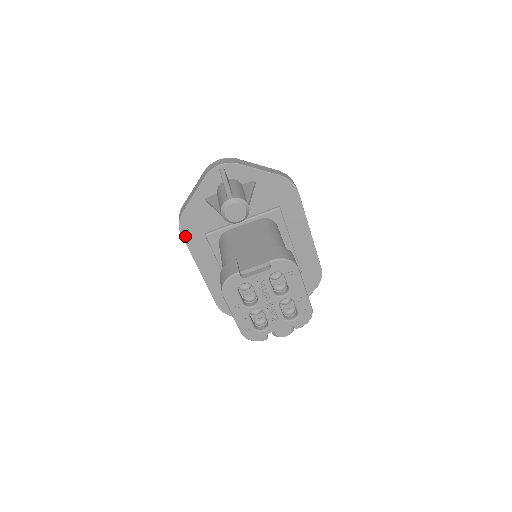
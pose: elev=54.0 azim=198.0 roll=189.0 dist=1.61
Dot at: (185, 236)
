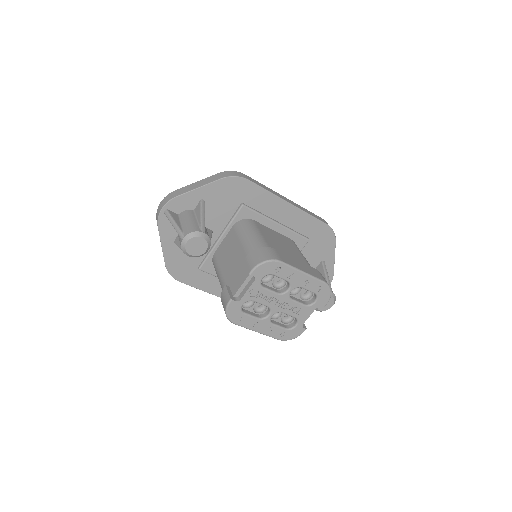
Dot at: (184, 281)
